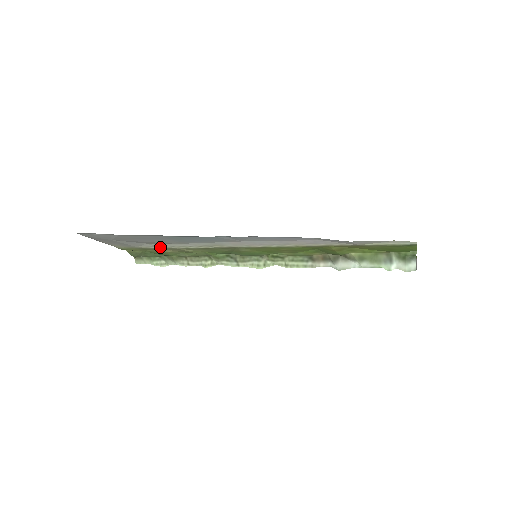
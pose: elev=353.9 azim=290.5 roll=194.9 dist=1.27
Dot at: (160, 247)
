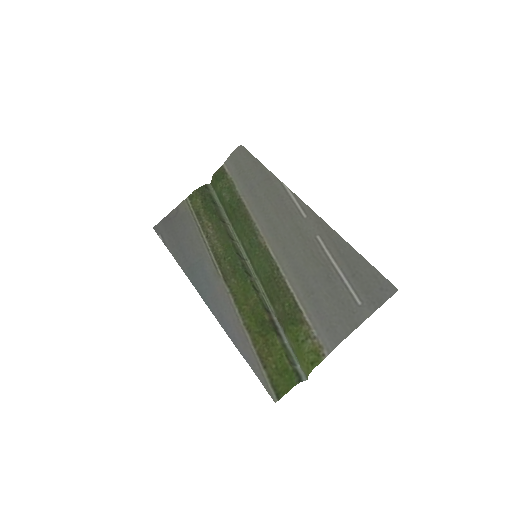
Dot at: (201, 230)
